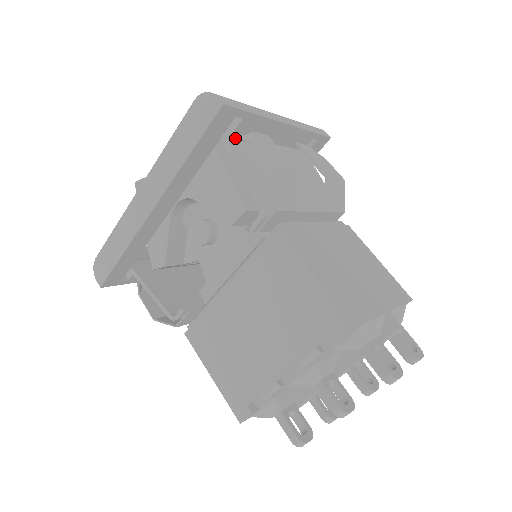
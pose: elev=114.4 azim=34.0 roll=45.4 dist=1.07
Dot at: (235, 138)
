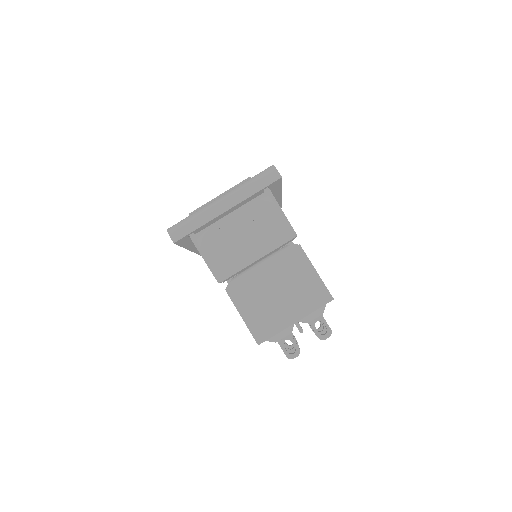
Dot at: (199, 233)
